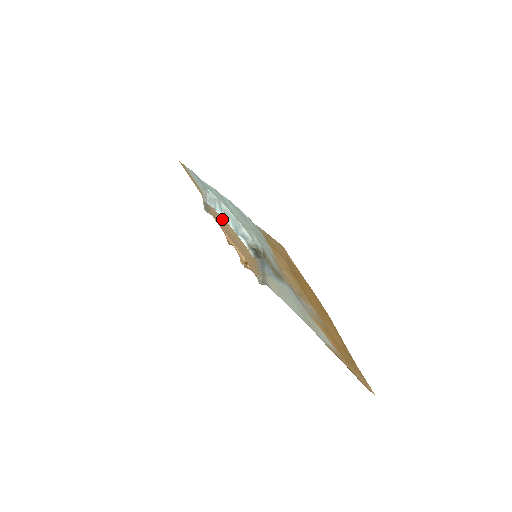
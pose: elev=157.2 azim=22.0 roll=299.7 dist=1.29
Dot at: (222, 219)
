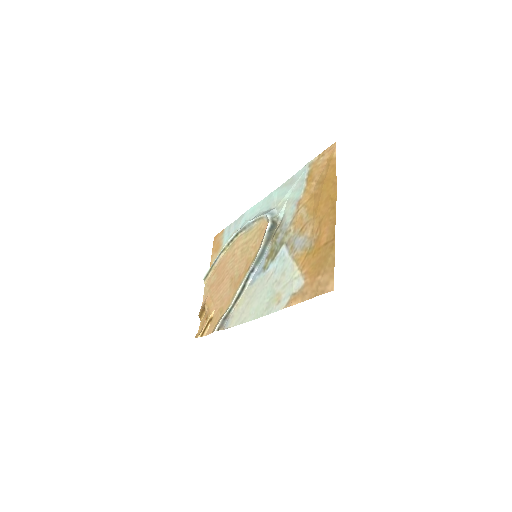
Dot at: (236, 249)
